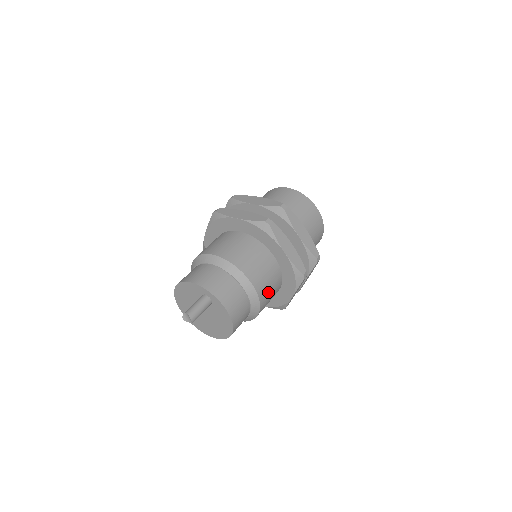
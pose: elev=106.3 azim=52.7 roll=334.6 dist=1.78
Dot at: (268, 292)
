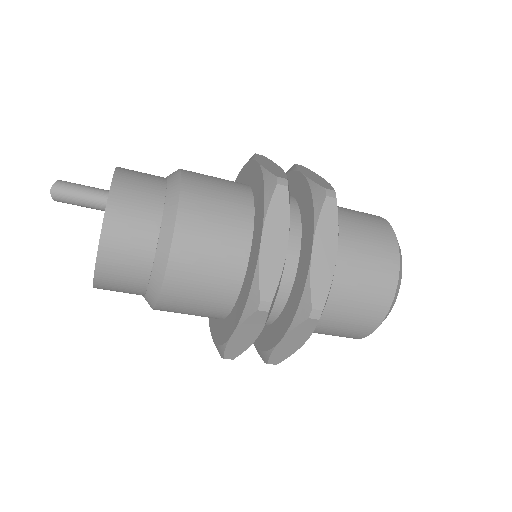
Dot at: (194, 279)
